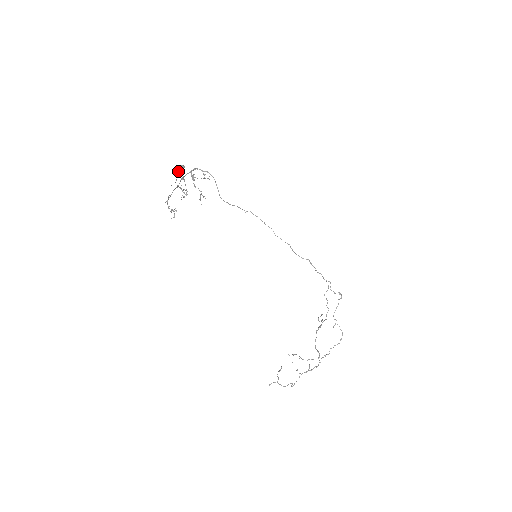
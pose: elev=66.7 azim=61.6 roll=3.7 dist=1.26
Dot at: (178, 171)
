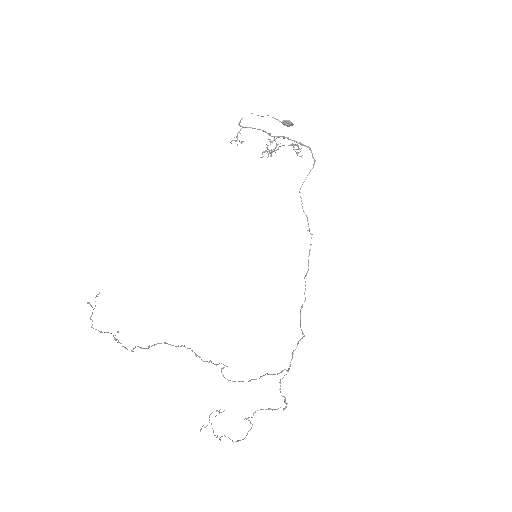
Dot at: (283, 123)
